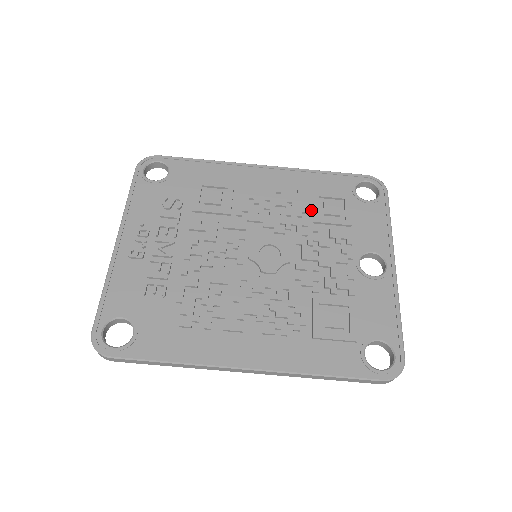
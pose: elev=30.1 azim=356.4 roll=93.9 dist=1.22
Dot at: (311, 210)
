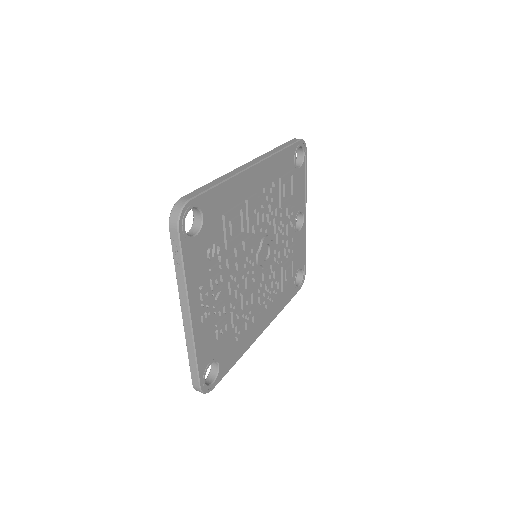
Dot at: (279, 196)
